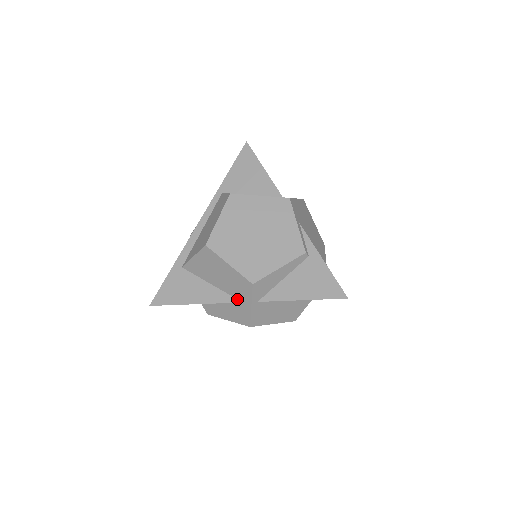
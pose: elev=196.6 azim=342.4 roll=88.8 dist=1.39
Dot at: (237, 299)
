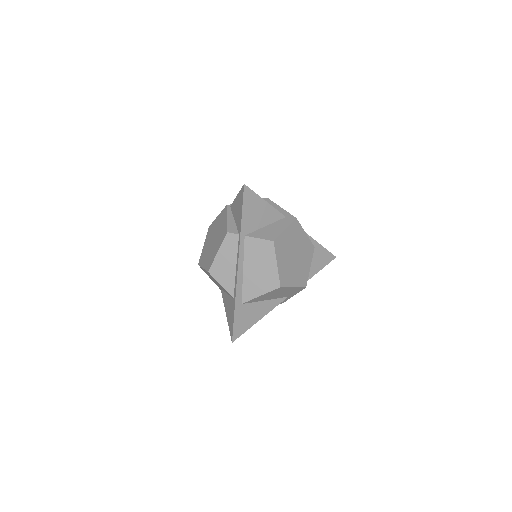
Dot at: (285, 297)
